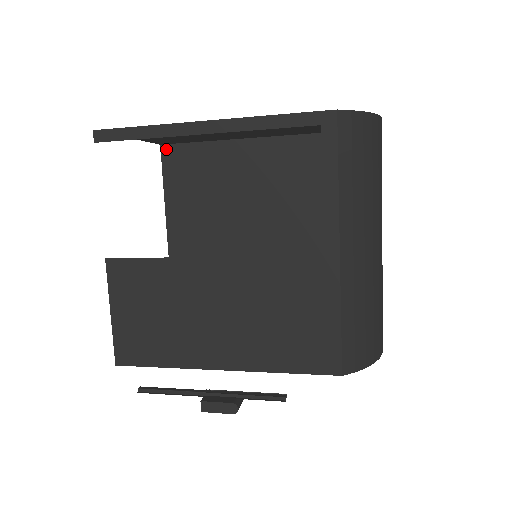
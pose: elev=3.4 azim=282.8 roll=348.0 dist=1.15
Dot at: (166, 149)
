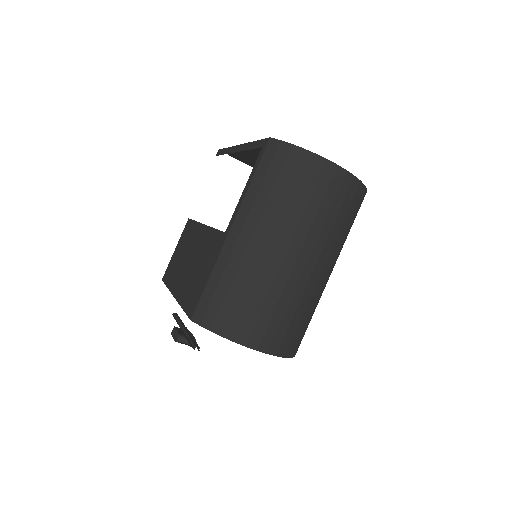
Dot at: occluded
